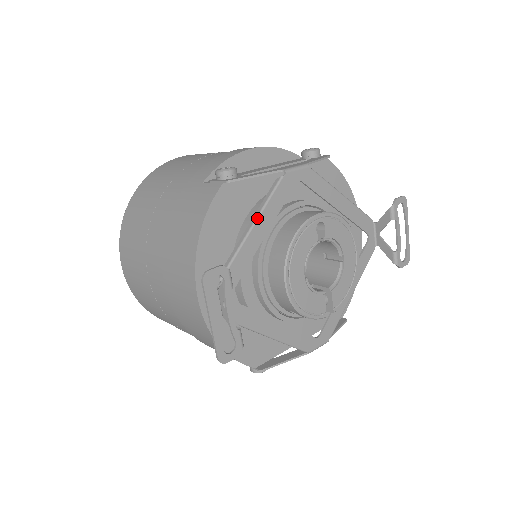
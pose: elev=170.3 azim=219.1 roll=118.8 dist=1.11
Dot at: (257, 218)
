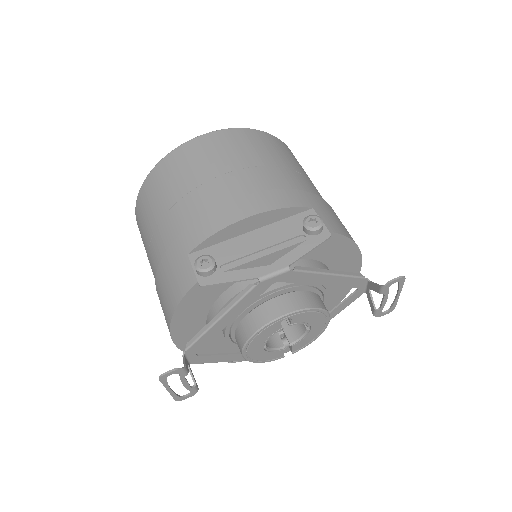
Dot at: (224, 314)
